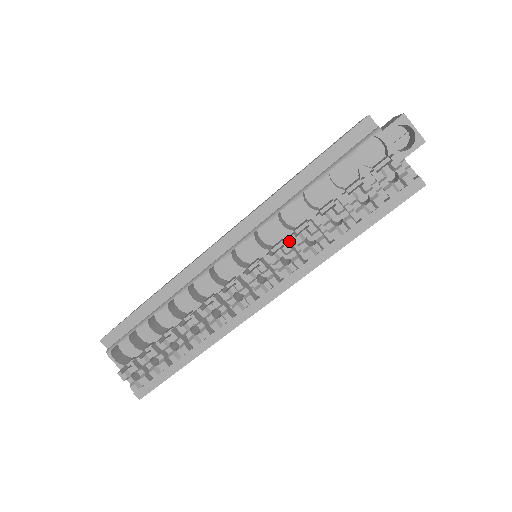
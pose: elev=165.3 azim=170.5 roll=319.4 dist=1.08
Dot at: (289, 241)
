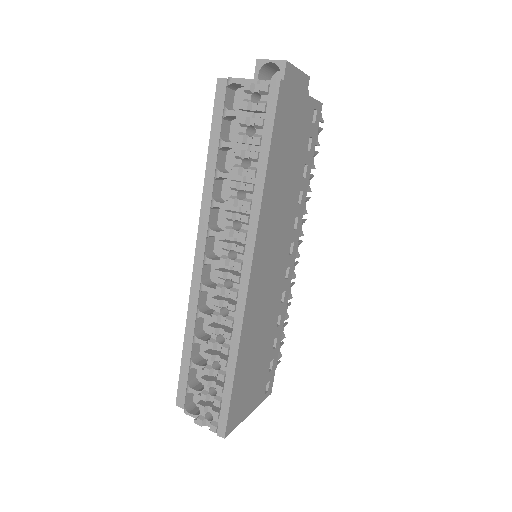
Dot at: (233, 211)
